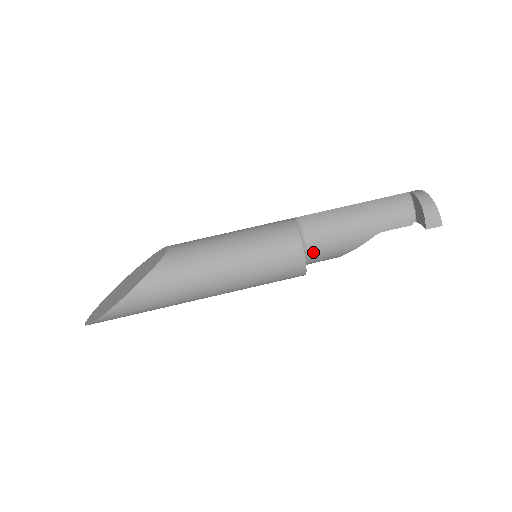
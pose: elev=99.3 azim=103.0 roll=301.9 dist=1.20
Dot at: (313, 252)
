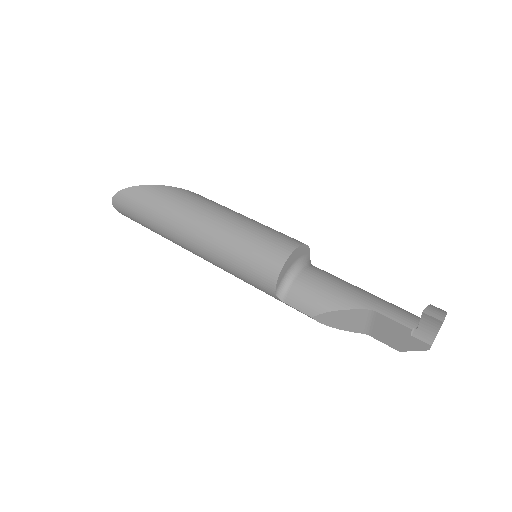
Dot at: (301, 279)
